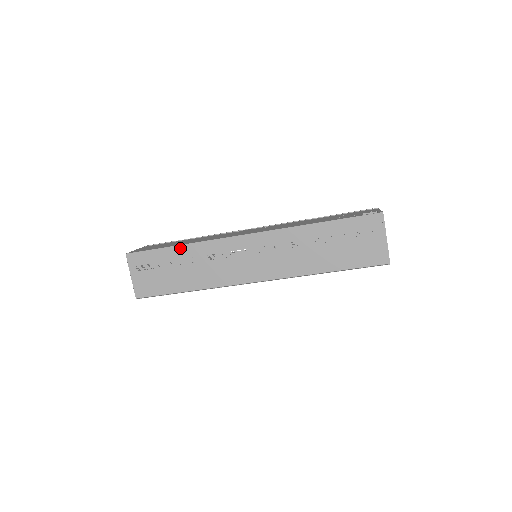
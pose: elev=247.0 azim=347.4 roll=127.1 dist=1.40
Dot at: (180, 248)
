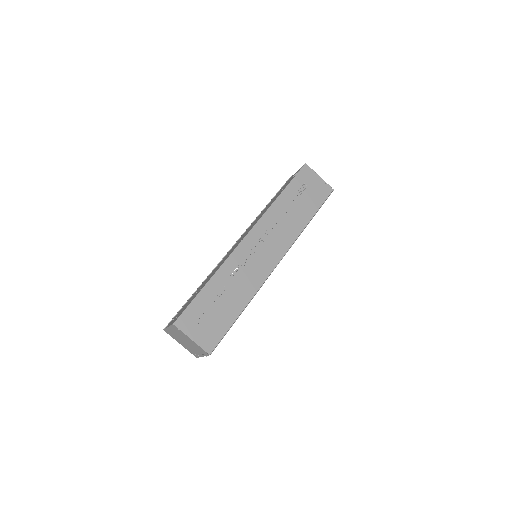
Dot at: (211, 282)
